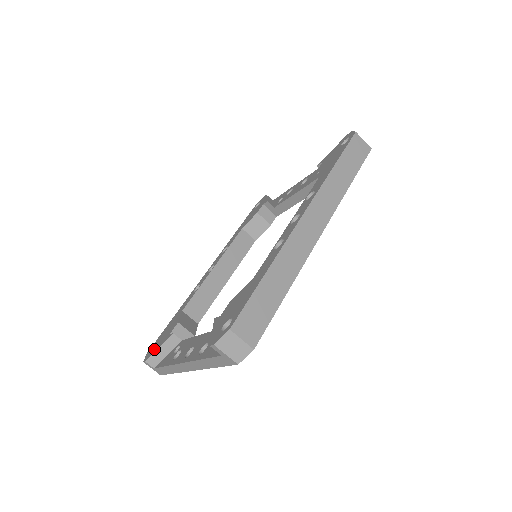
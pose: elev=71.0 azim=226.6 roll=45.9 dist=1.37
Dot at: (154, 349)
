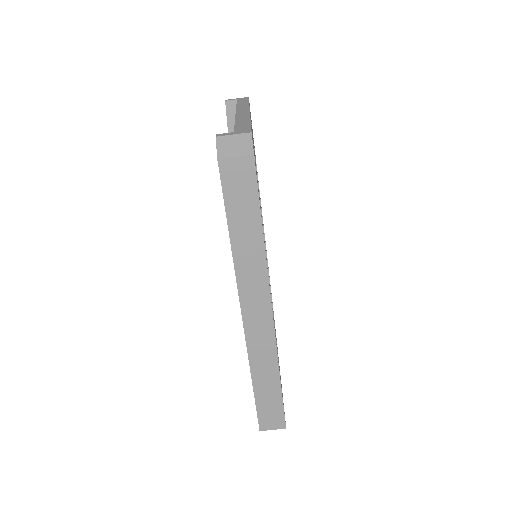
Dot at: occluded
